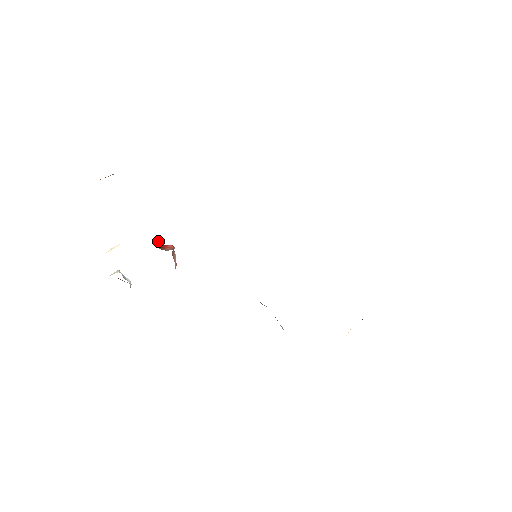
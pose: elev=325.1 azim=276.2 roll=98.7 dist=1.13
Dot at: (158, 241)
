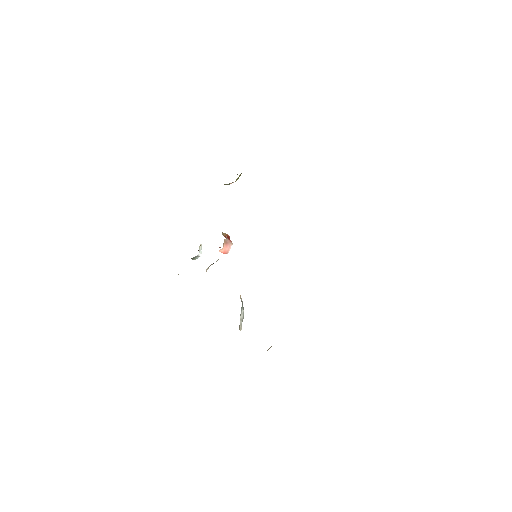
Dot at: (228, 235)
